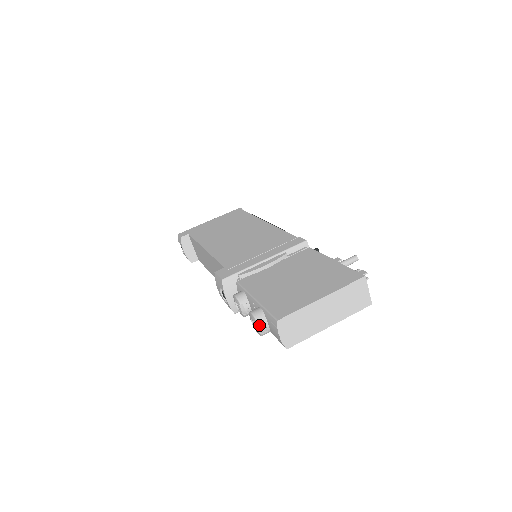
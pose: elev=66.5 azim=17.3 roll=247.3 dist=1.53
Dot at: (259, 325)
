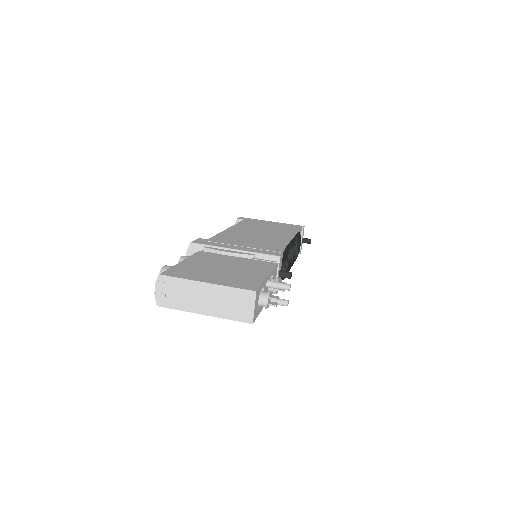
Dot at: occluded
